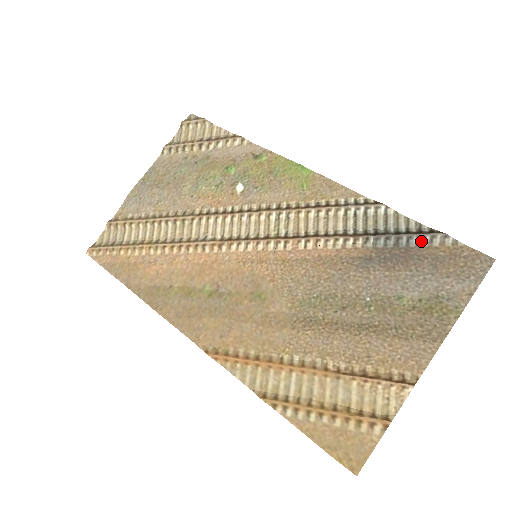
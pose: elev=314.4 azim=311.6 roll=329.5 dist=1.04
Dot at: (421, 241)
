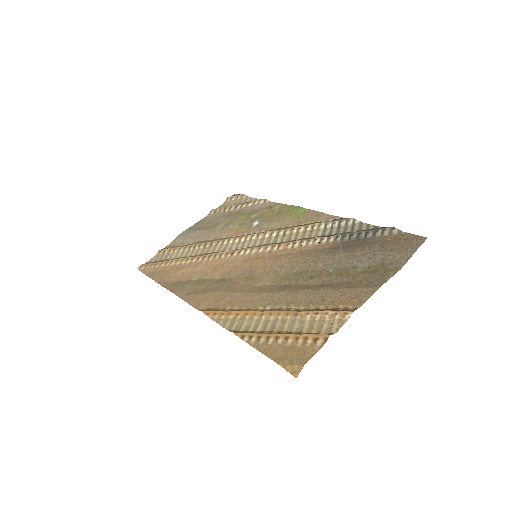
Dot at: (375, 234)
